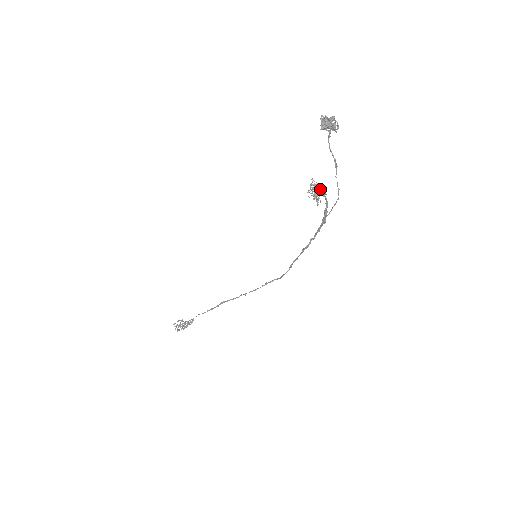
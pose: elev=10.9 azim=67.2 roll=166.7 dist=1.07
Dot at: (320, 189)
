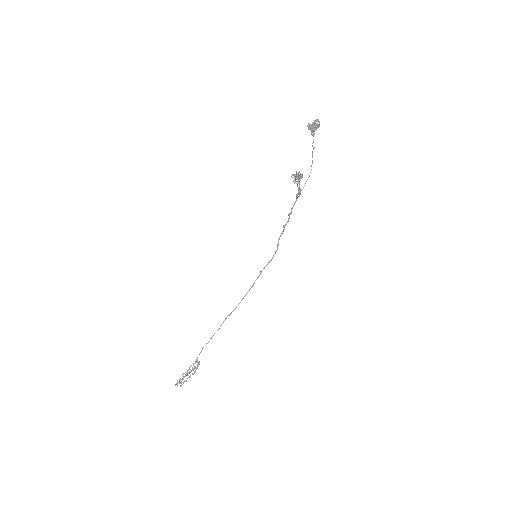
Dot at: (298, 174)
